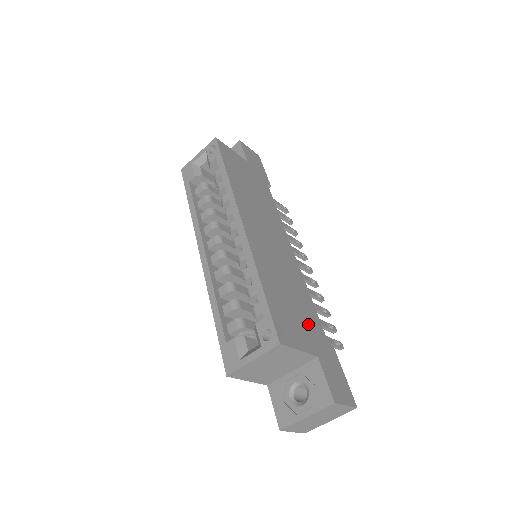
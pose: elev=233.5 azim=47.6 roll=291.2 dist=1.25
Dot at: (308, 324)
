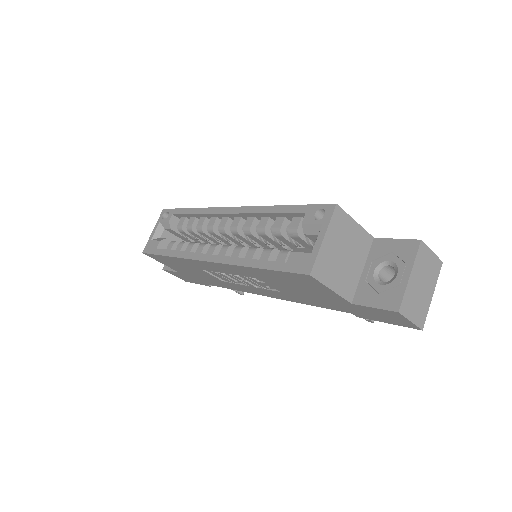
Dot at: occluded
